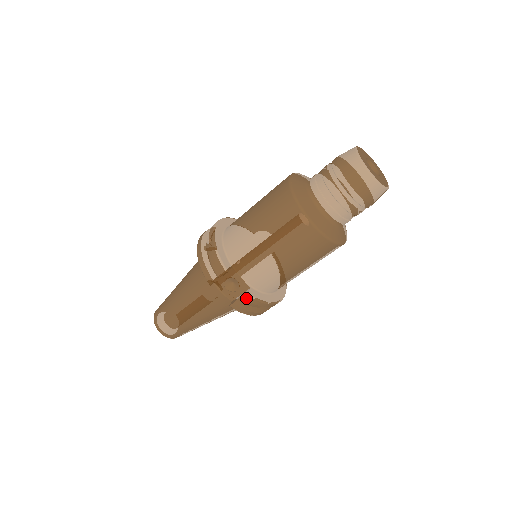
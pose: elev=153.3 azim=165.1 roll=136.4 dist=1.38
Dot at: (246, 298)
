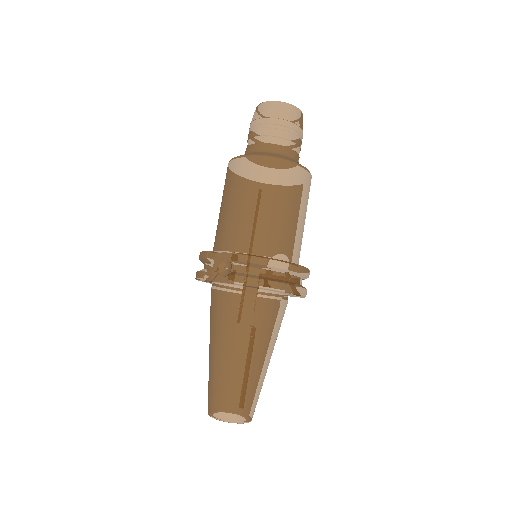
Dot at: (234, 259)
